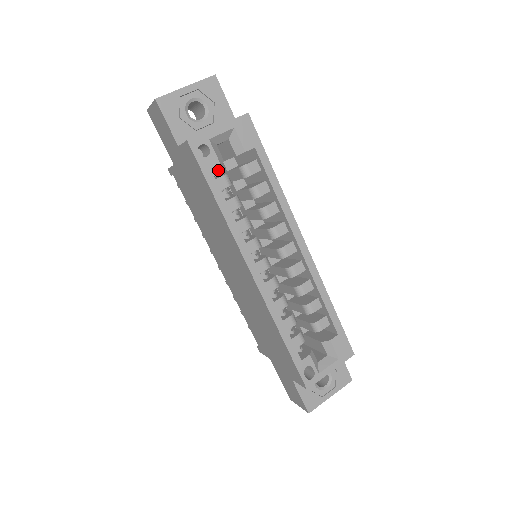
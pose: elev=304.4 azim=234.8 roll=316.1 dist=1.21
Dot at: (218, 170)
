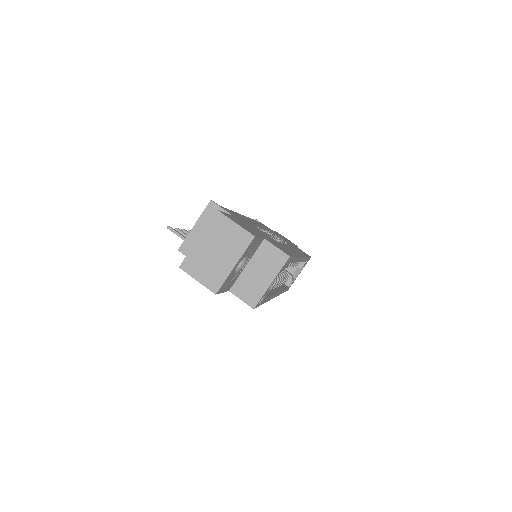
Dot at: occluded
